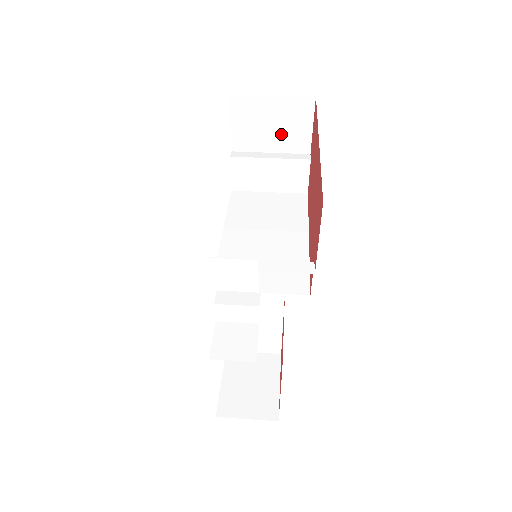
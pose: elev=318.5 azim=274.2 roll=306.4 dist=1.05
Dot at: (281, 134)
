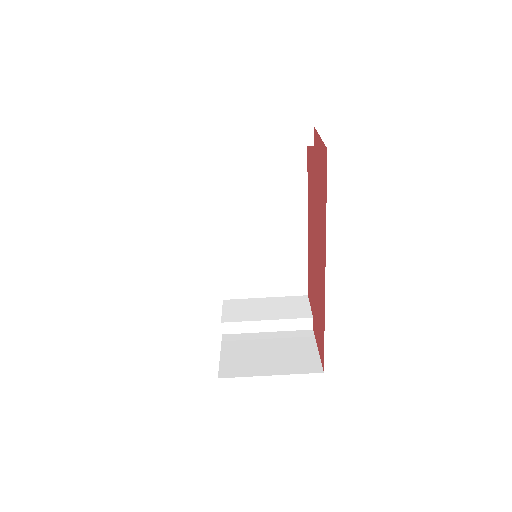
Dot at: occluded
